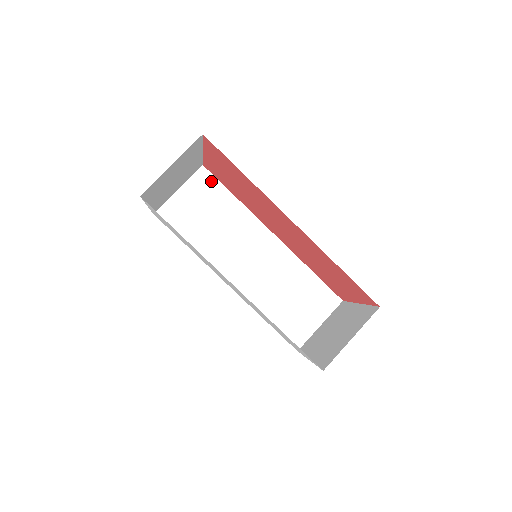
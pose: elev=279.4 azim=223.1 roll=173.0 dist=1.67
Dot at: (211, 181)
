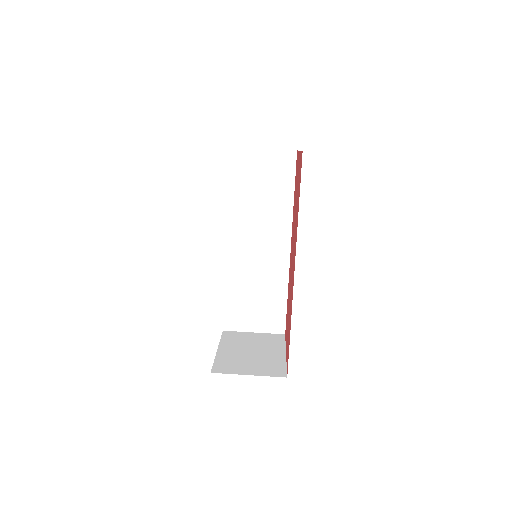
Dot at: (290, 168)
